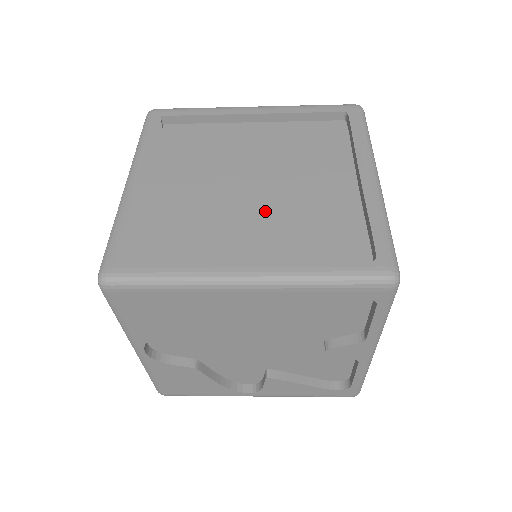
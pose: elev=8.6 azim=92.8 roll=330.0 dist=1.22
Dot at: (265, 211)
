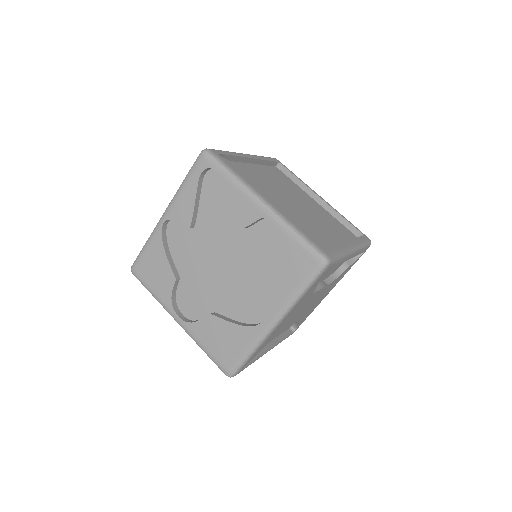
Dot at: occluded
